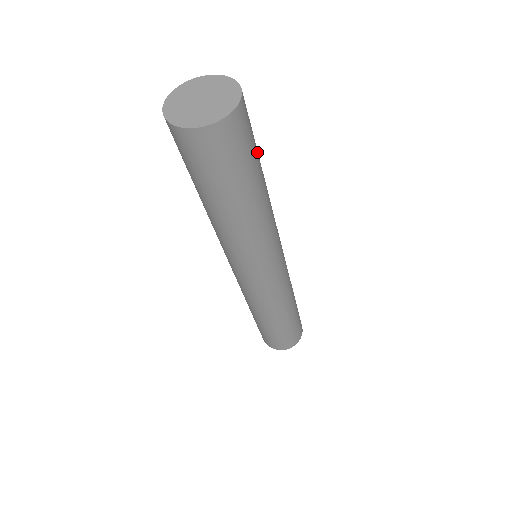
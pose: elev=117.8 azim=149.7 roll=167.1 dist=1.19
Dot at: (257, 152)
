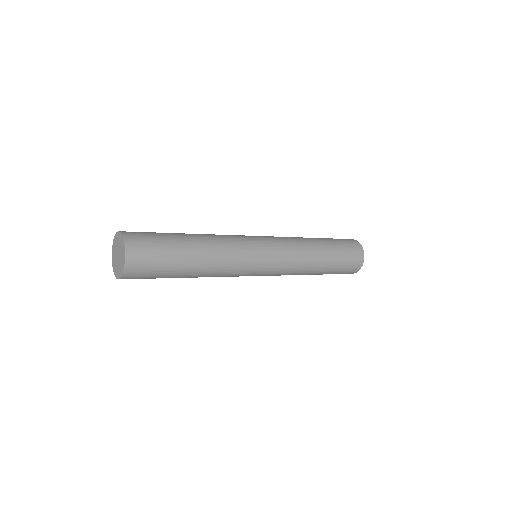
Dot at: (169, 243)
